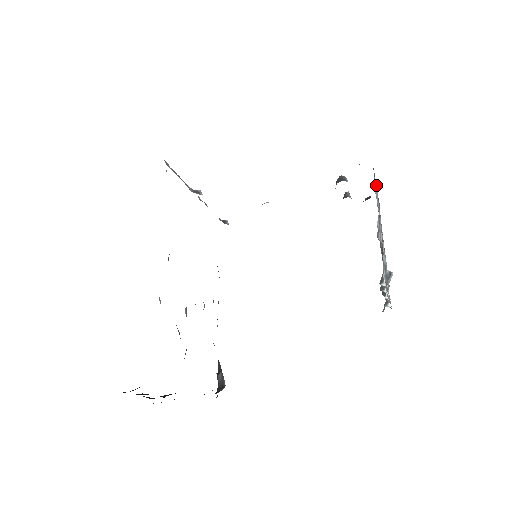
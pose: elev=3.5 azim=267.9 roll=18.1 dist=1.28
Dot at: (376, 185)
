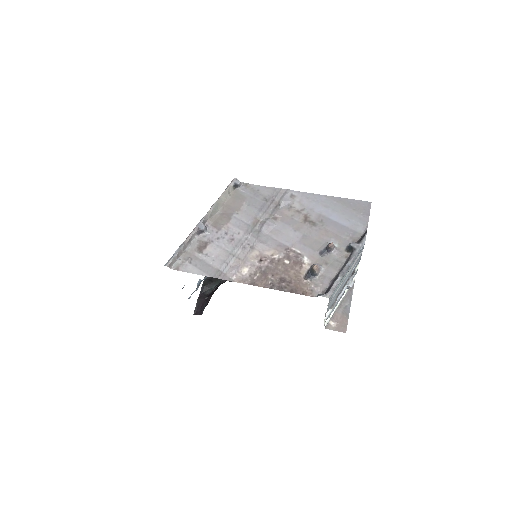
Dot at: (345, 274)
